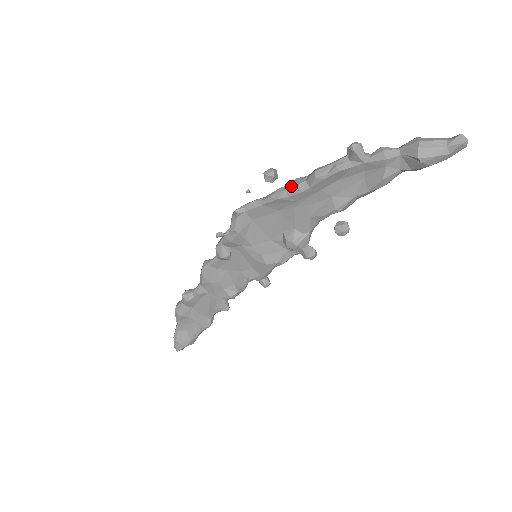
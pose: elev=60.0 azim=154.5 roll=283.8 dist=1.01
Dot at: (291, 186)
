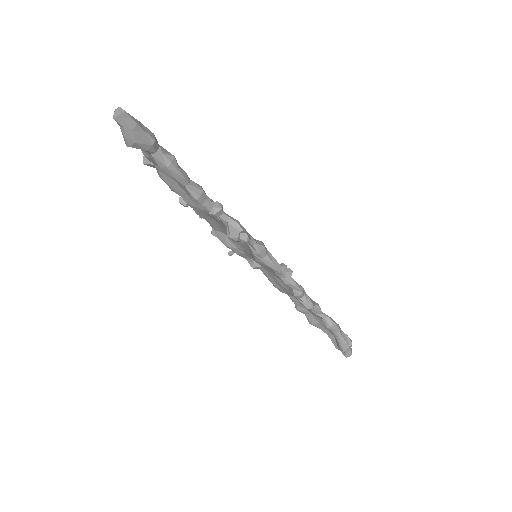
Dot at: occluded
